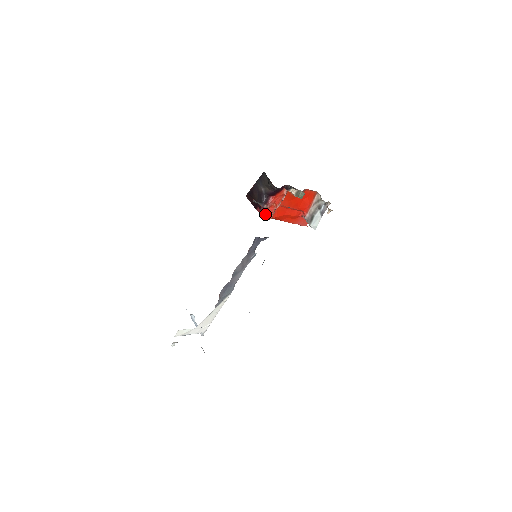
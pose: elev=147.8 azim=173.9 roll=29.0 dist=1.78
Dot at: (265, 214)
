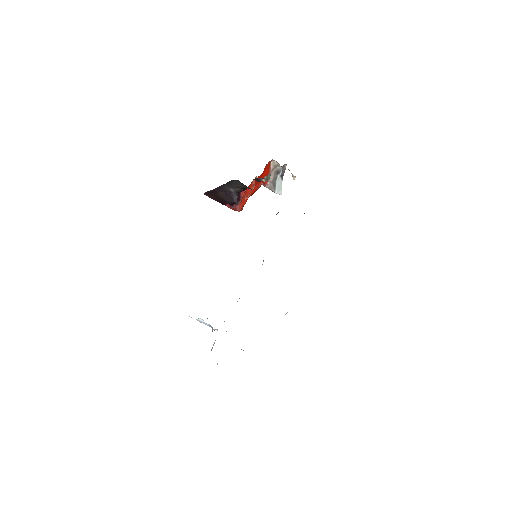
Dot at: (239, 209)
